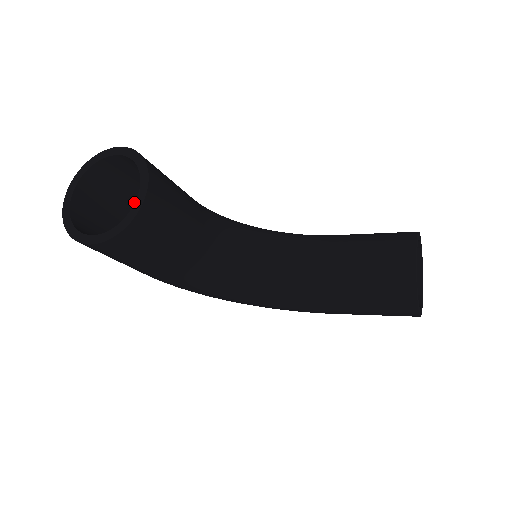
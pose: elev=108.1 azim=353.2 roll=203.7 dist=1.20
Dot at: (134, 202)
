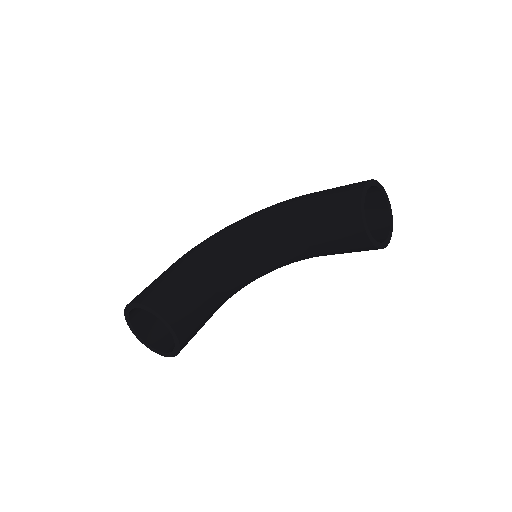
Dot at: occluded
